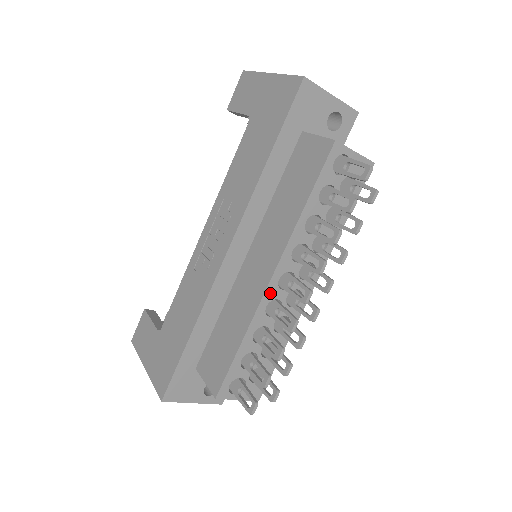
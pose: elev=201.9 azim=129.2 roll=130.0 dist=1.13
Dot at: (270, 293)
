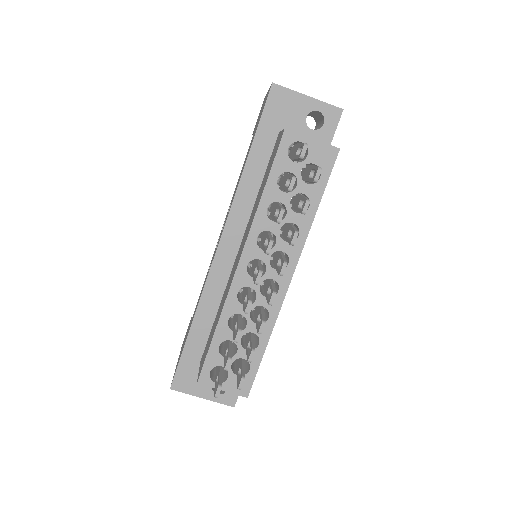
Dot at: (240, 280)
